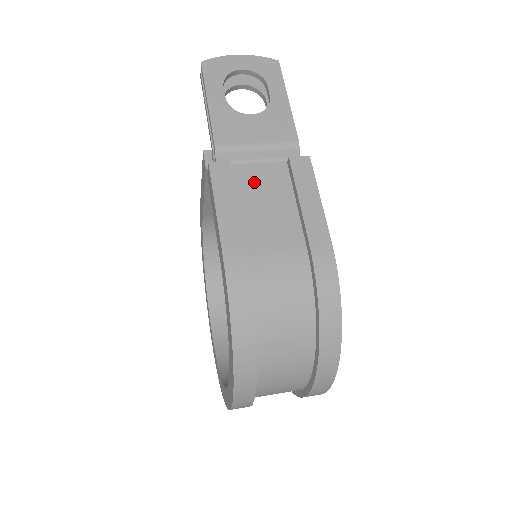
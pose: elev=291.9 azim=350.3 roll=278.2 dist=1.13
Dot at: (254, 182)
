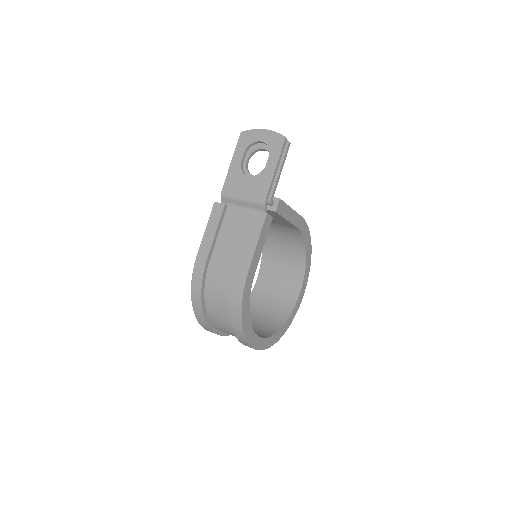
Dot at: (234, 220)
